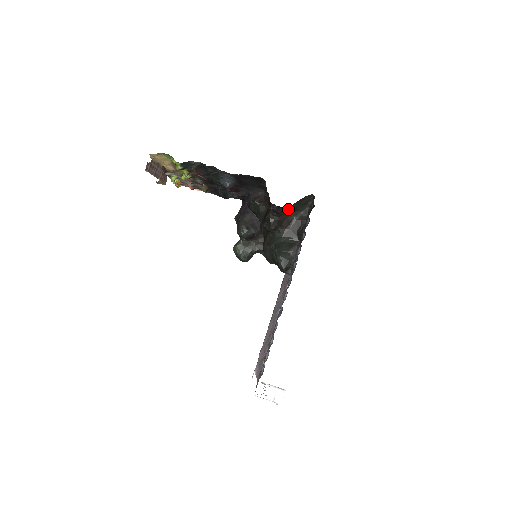
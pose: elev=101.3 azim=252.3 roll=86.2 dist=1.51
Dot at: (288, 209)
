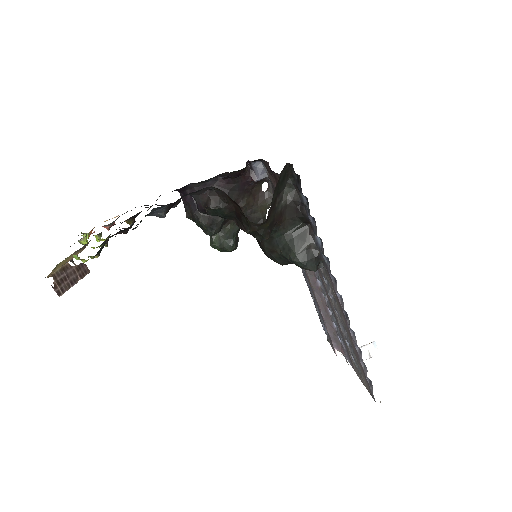
Dot at: (271, 205)
